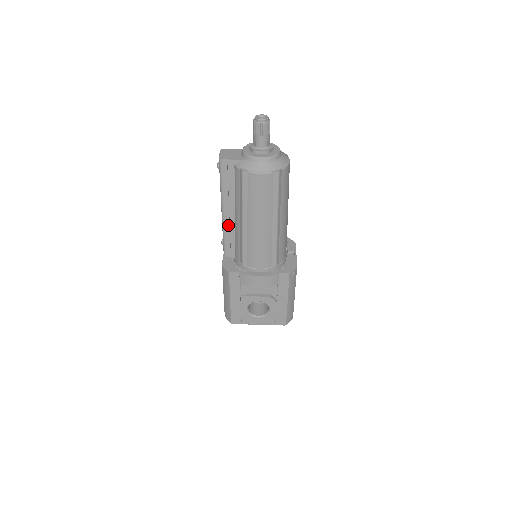
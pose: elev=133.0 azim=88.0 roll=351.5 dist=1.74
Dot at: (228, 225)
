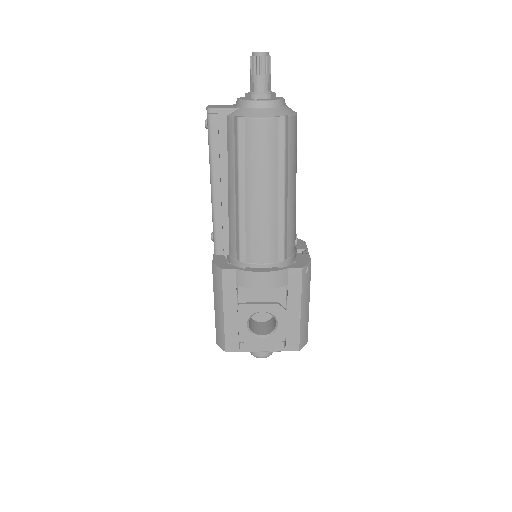
Dot at: (219, 206)
